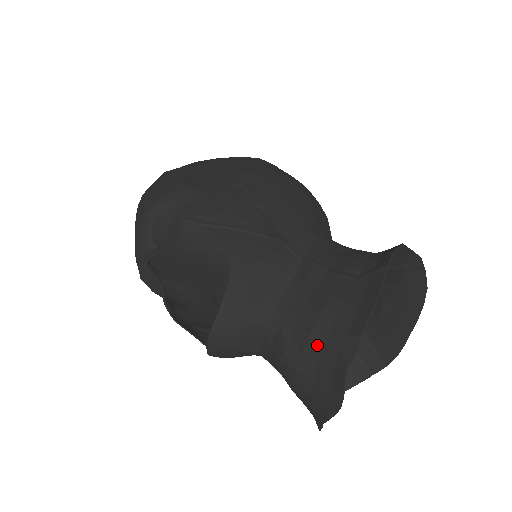
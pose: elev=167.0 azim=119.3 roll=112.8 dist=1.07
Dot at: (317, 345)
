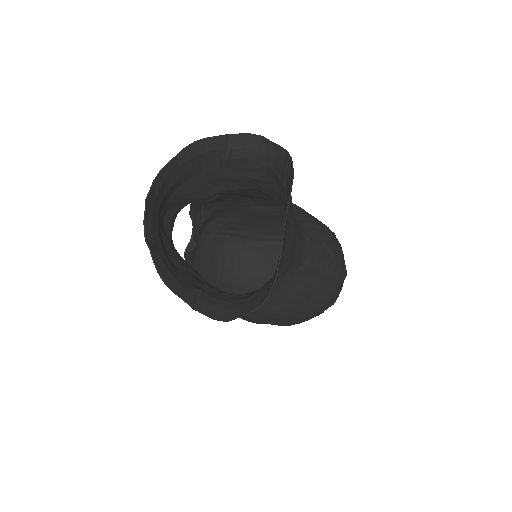
Dot at: (172, 188)
